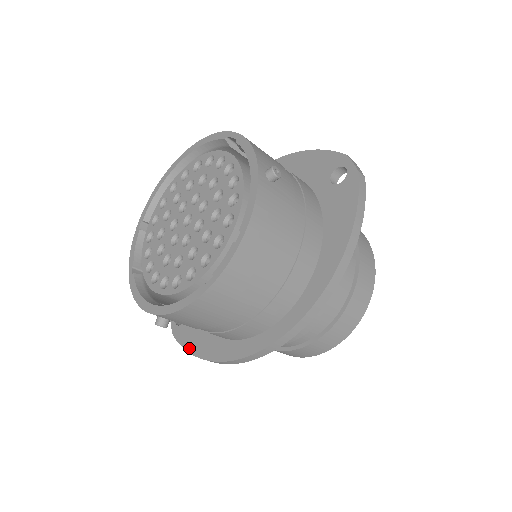
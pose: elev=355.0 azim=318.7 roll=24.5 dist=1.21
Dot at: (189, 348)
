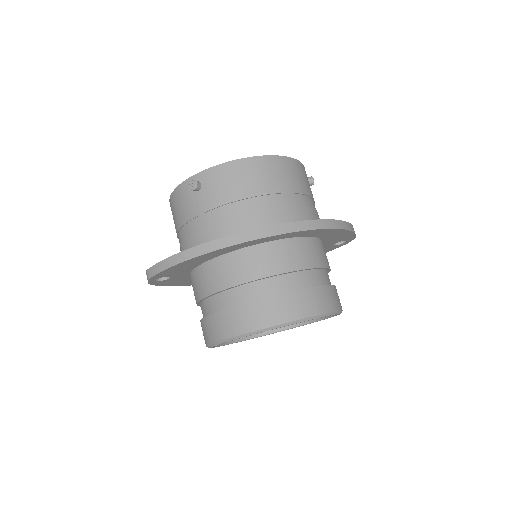
Dot at: (167, 259)
